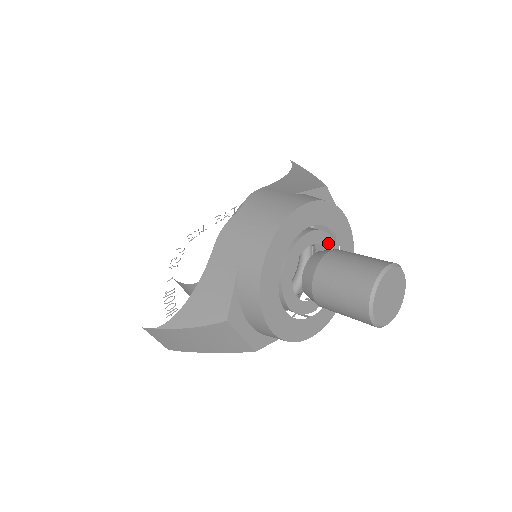
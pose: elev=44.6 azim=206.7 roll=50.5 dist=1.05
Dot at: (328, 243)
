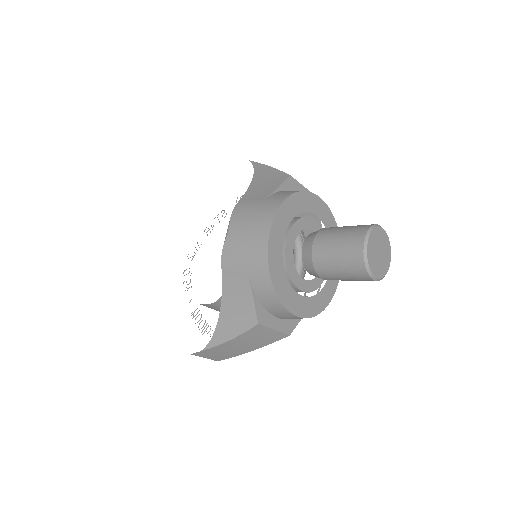
Dot at: (312, 224)
